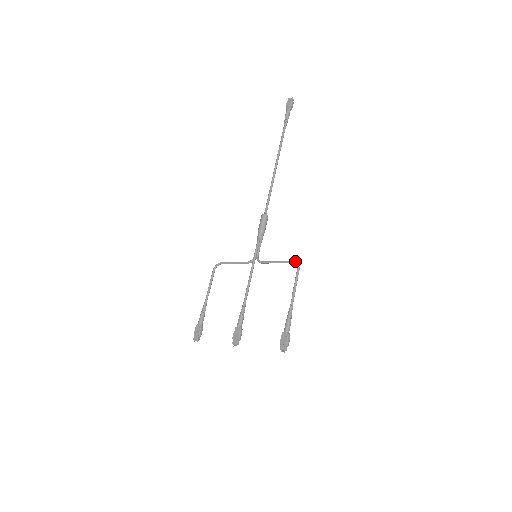
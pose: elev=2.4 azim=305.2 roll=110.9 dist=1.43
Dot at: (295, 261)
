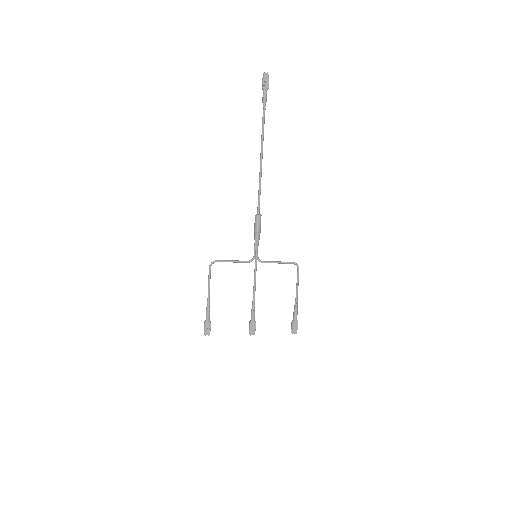
Dot at: (295, 263)
